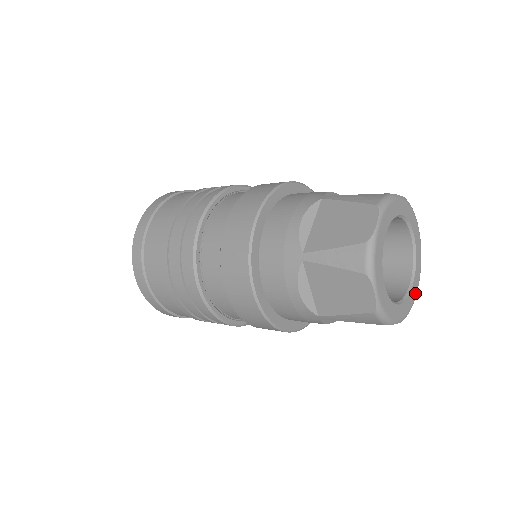
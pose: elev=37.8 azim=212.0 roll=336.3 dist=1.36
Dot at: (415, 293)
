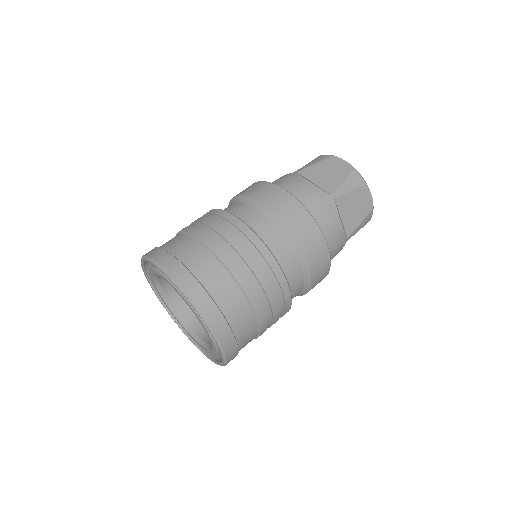
Dot at: occluded
